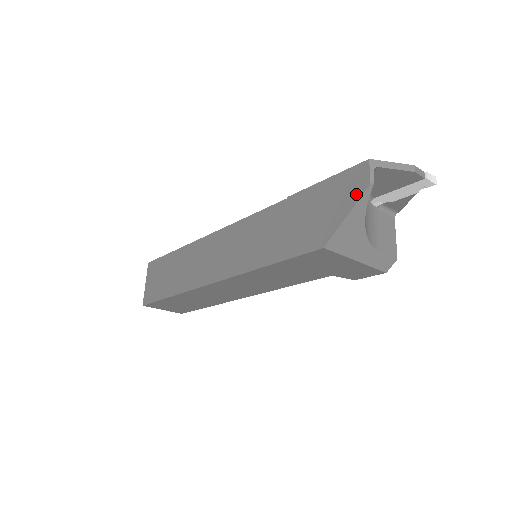
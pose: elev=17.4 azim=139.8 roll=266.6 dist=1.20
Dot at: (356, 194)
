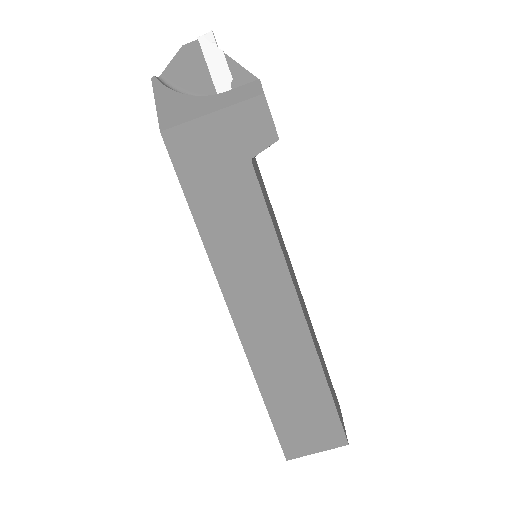
Dot at: occluded
